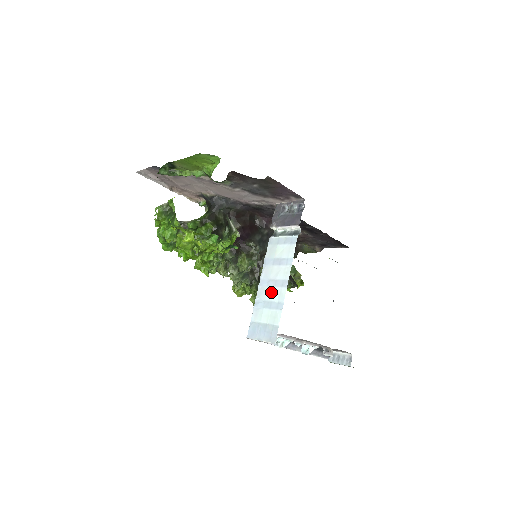
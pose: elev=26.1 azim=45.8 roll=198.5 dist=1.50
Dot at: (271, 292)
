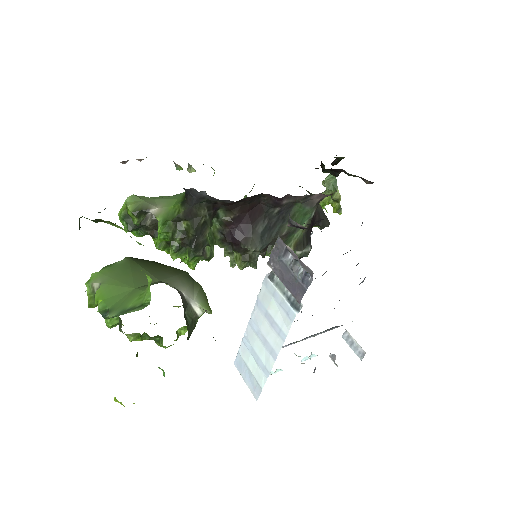
Dot at: (259, 346)
